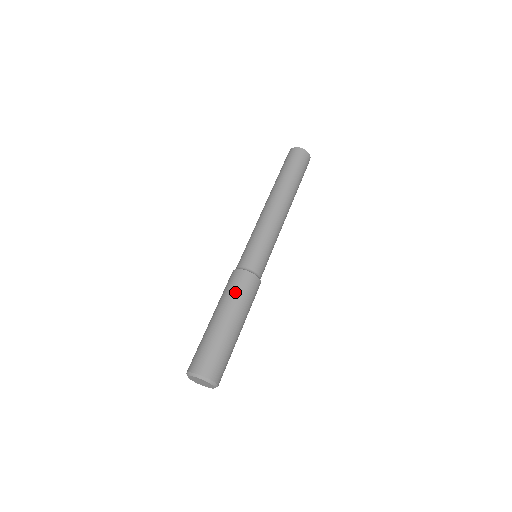
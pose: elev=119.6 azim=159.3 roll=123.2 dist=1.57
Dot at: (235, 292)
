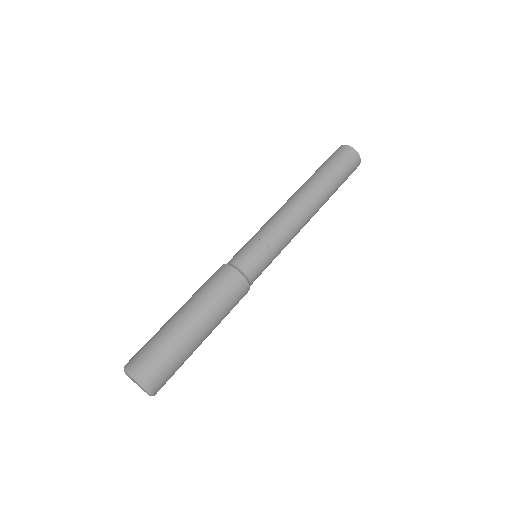
Dot at: (221, 297)
